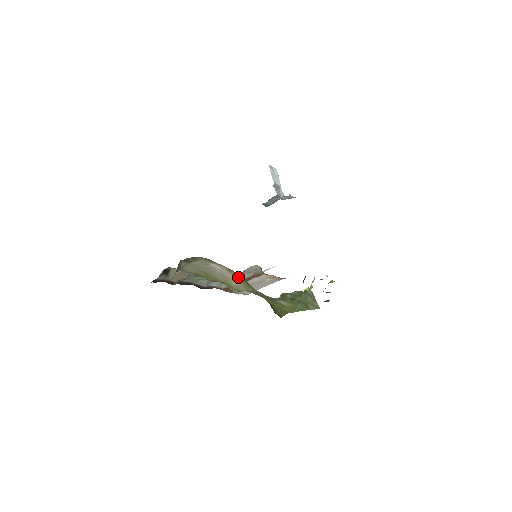
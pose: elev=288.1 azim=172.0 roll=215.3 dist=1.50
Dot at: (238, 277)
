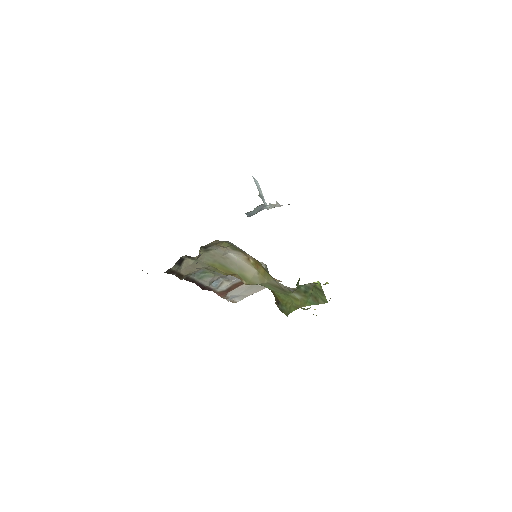
Dot at: (256, 267)
